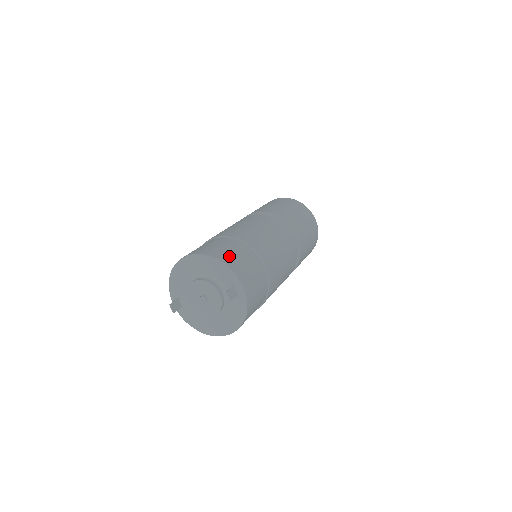
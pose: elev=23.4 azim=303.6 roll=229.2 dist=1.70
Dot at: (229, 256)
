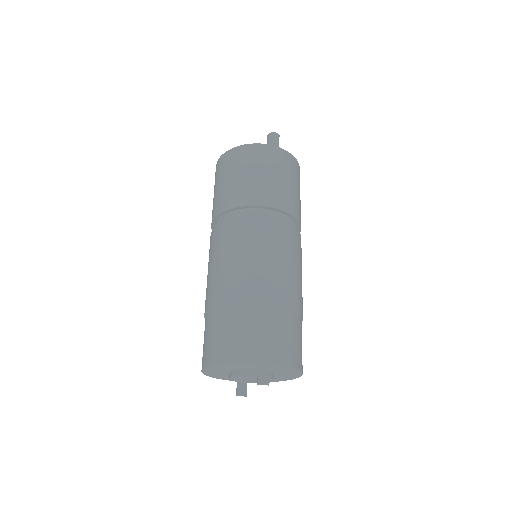
Dot at: (228, 346)
